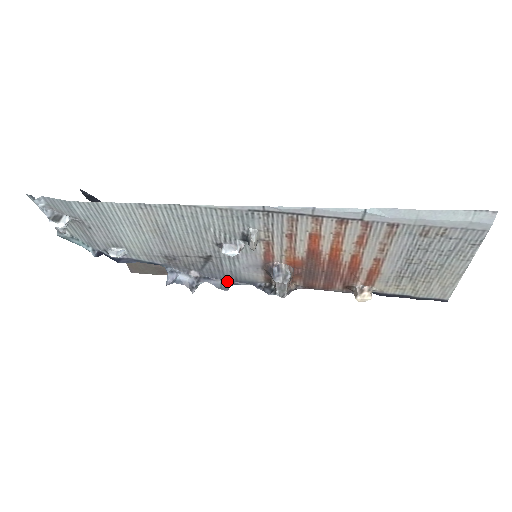
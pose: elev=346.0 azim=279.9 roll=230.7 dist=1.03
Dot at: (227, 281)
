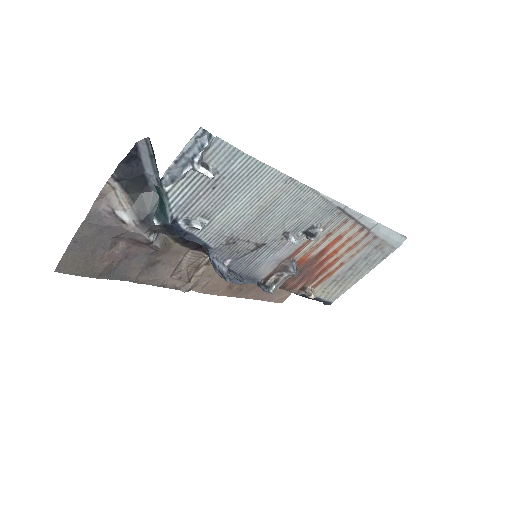
Dot at: (240, 275)
